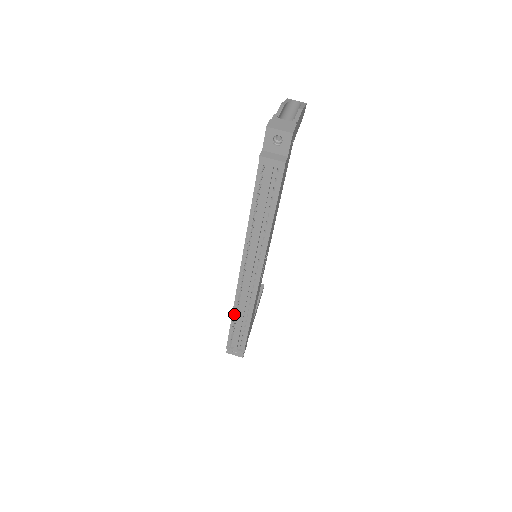
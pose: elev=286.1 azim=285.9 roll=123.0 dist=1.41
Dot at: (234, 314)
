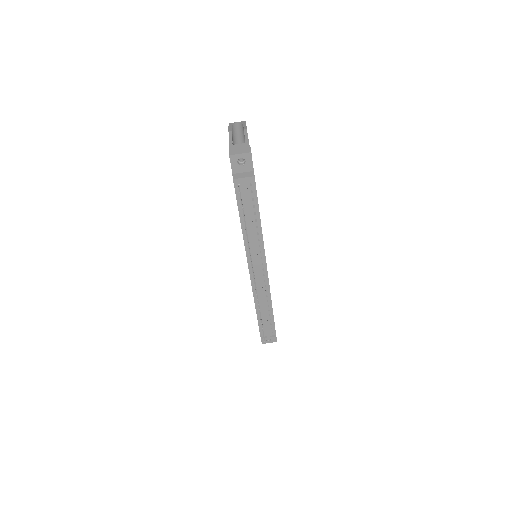
Dot at: (257, 309)
